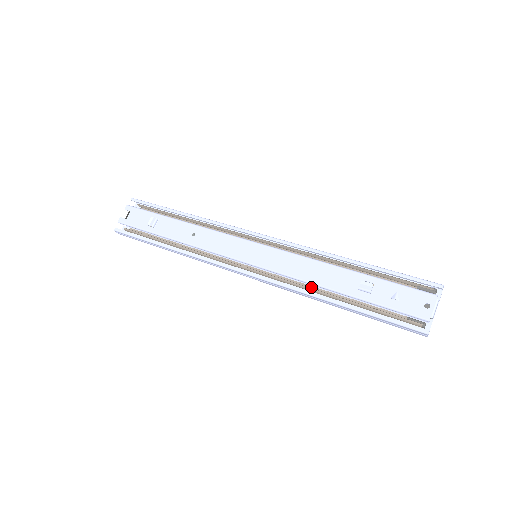
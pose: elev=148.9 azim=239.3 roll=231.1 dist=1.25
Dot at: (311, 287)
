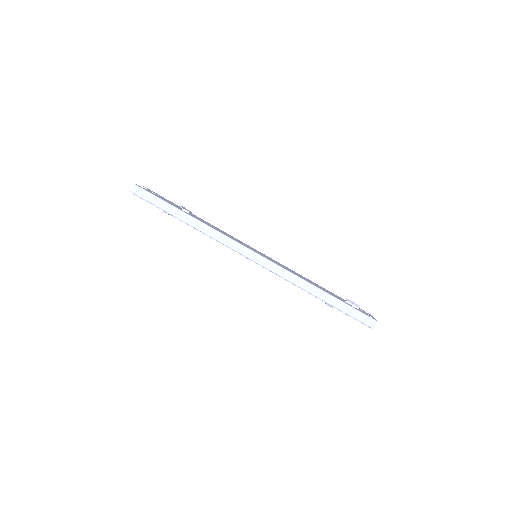
Dot at: occluded
